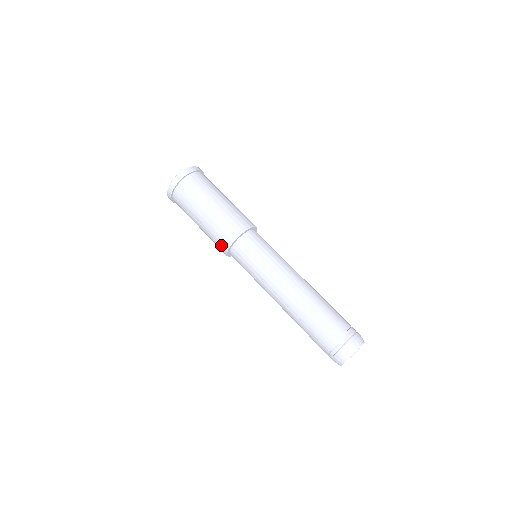
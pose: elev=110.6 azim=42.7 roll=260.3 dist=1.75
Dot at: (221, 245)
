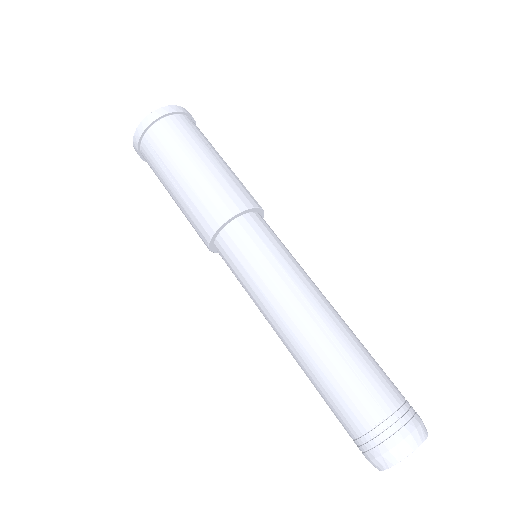
Dot at: occluded
